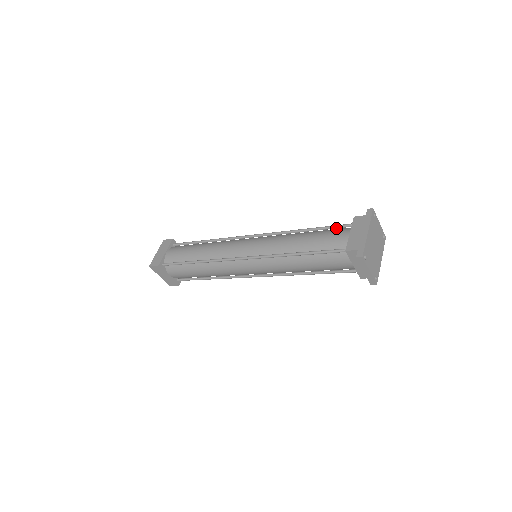
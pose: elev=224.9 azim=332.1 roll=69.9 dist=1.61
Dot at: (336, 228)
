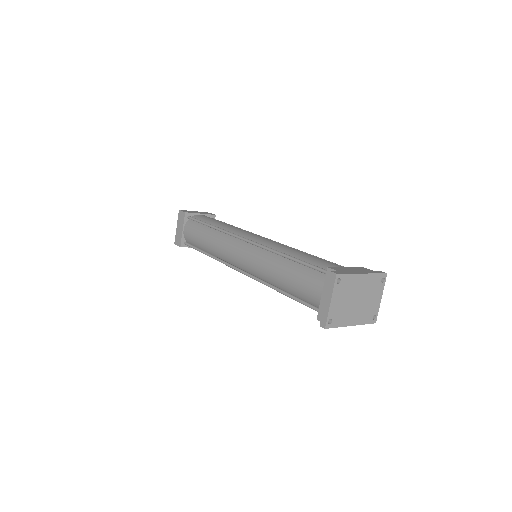
Dot at: occluded
